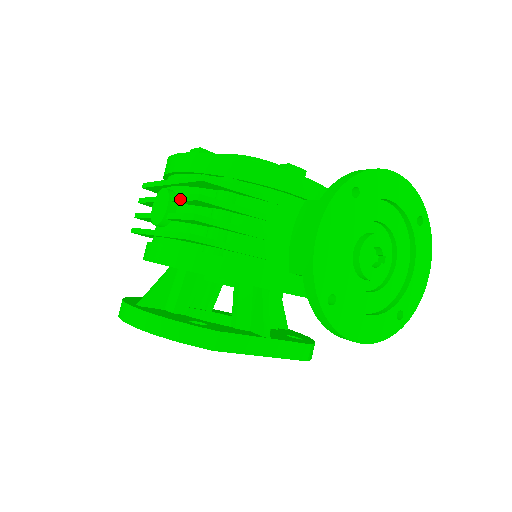
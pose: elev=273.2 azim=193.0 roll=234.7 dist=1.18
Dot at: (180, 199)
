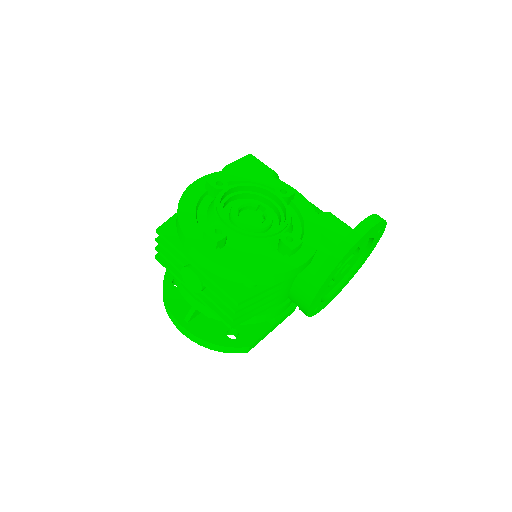
Dot at: (214, 295)
